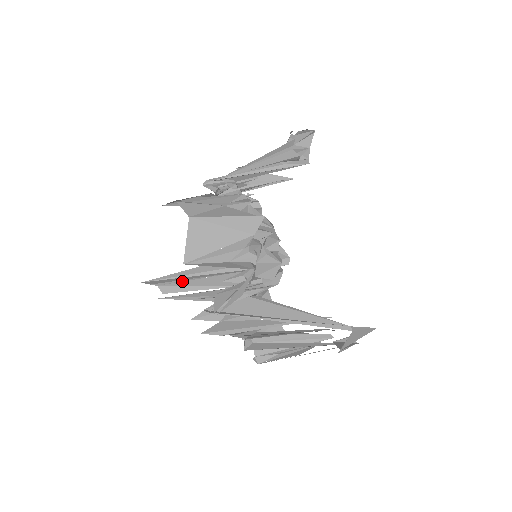
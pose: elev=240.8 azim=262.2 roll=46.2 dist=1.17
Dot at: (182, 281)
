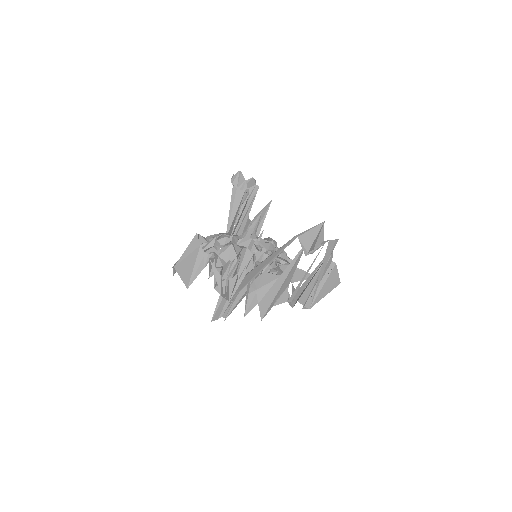
Dot at: (229, 303)
